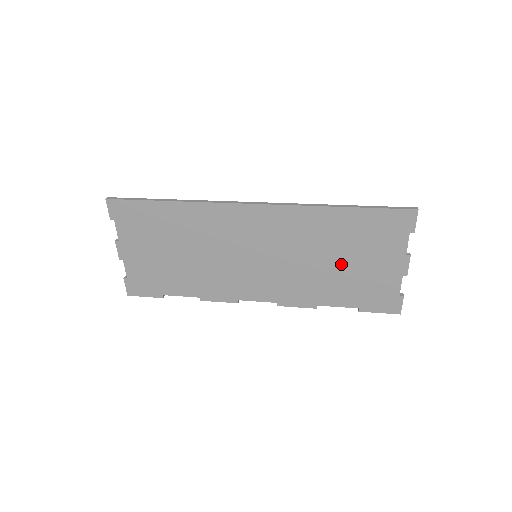
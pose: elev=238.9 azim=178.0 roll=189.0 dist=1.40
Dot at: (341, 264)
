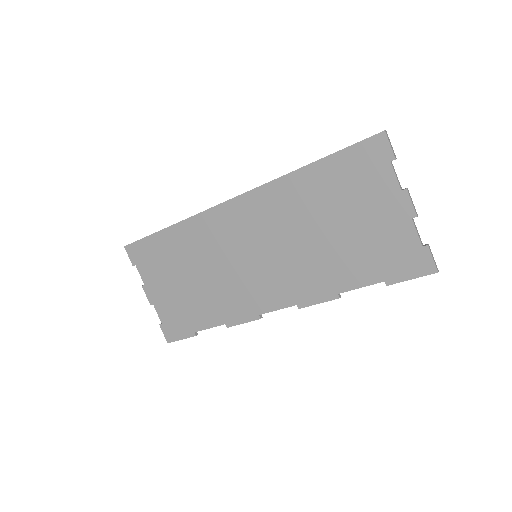
Dot at: (338, 231)
